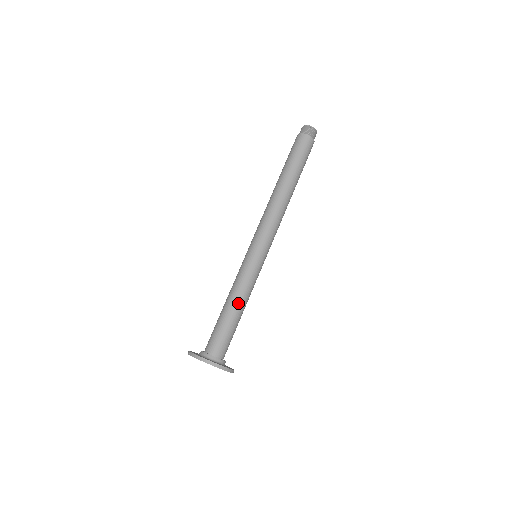
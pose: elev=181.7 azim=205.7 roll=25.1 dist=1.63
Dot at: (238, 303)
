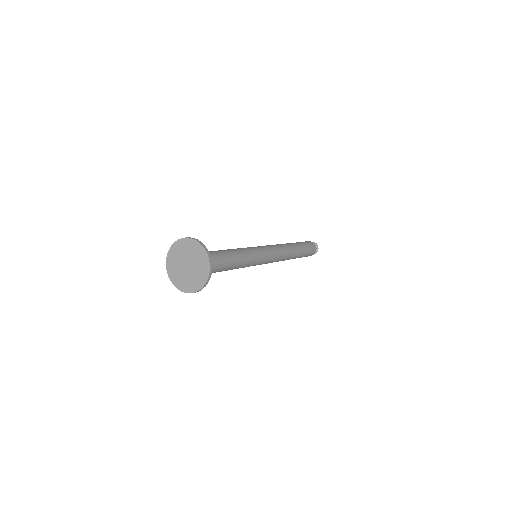
Dot at: (237, 257)
